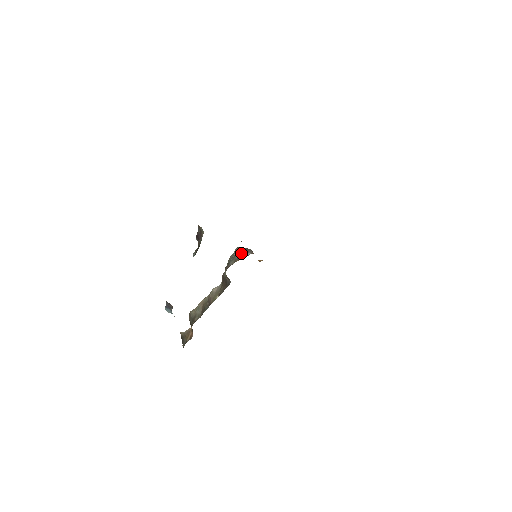
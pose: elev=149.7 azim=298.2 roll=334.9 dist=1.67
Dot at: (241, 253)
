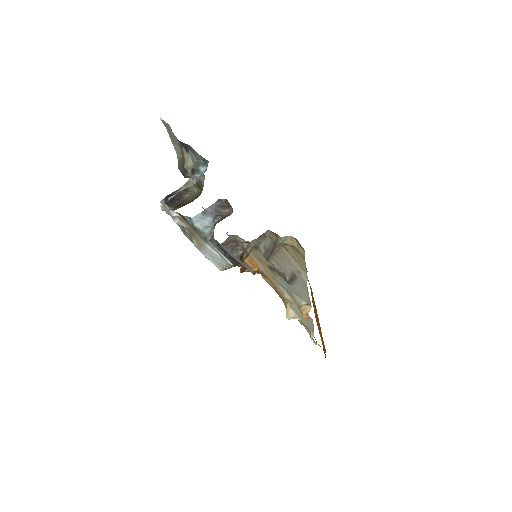
Dot at: occluded
